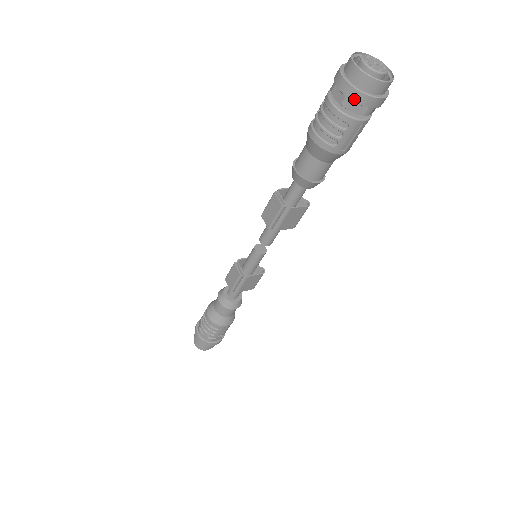
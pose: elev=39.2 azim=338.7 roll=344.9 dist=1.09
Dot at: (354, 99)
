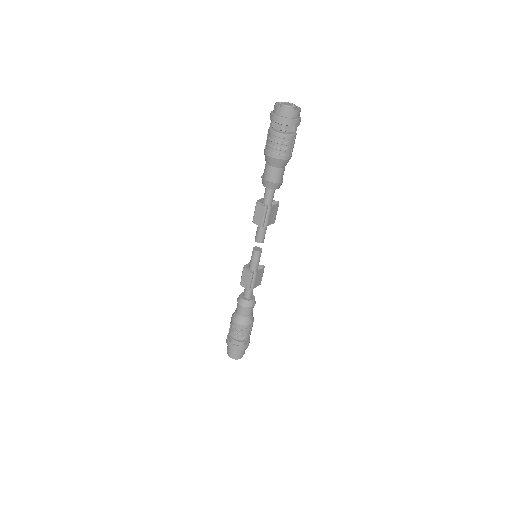
Dot at: (287, 124)
